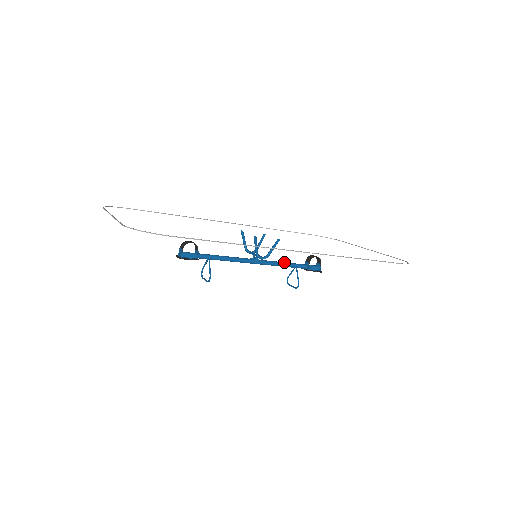
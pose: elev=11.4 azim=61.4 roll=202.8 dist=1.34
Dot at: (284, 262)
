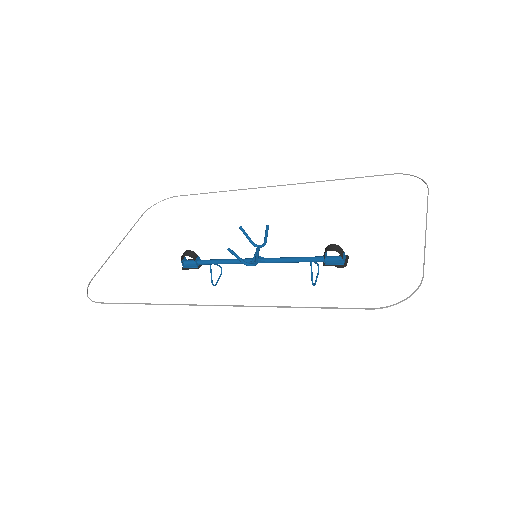
Dot at: (292, 258)
